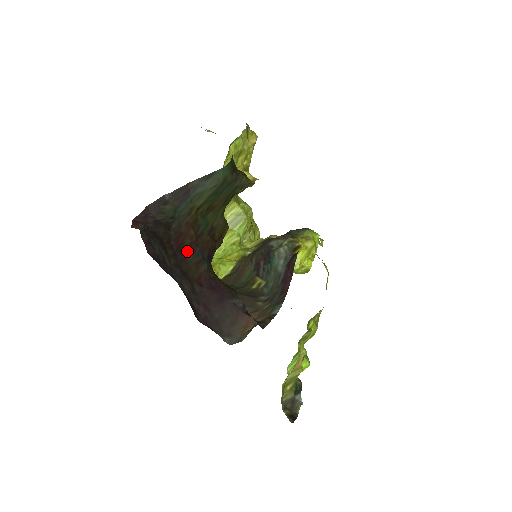
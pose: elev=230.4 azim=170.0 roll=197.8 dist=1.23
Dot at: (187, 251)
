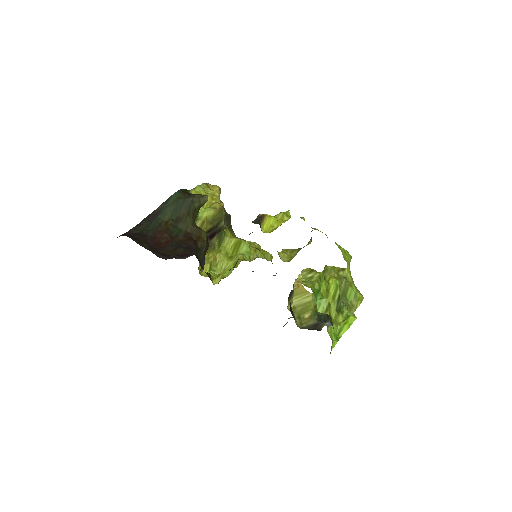
Dot at: (164, 246)
